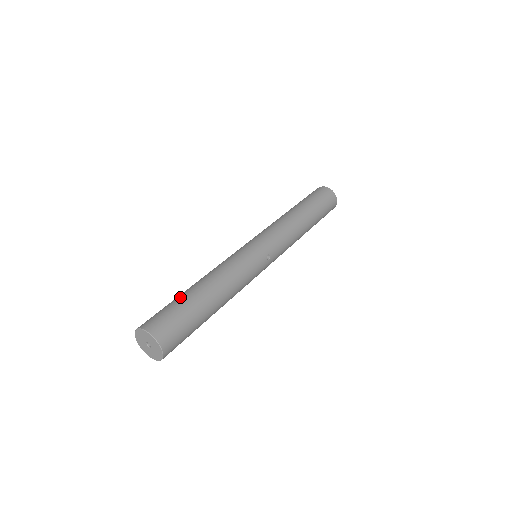
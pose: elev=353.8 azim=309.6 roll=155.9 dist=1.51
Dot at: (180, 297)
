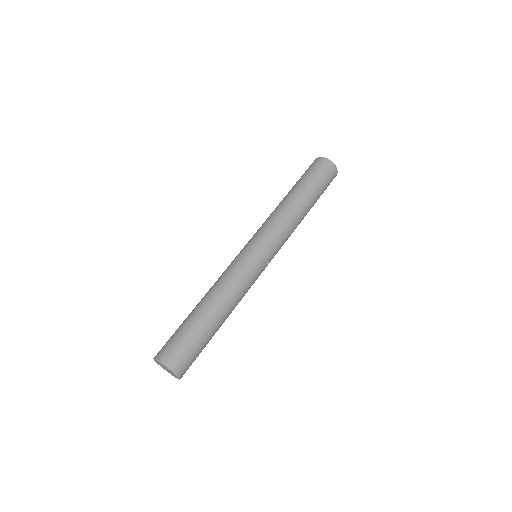
Dot at: (193, 325)
